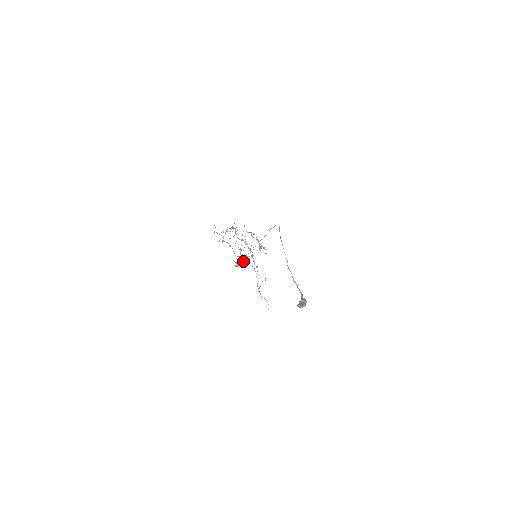
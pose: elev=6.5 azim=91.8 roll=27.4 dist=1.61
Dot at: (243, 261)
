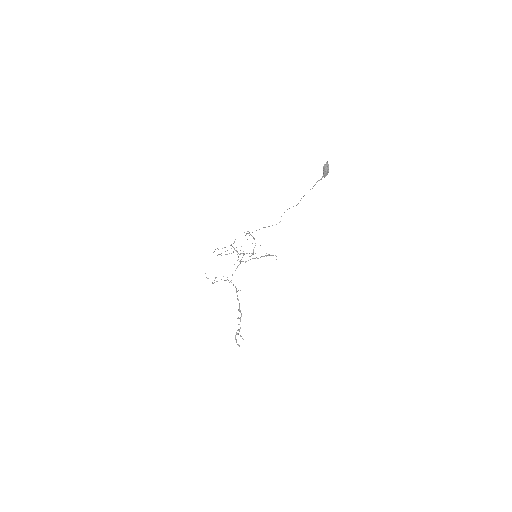
Dot at: (243, 261)
